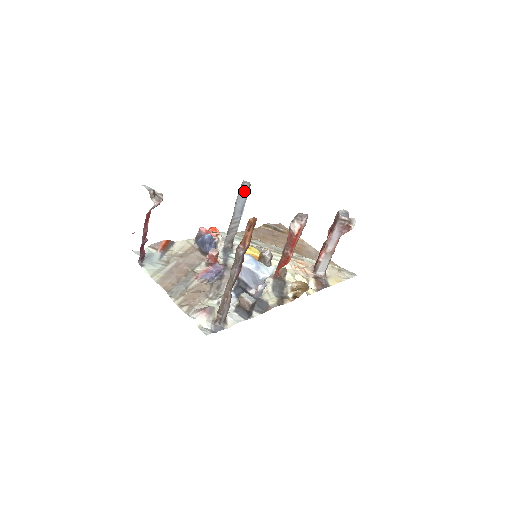
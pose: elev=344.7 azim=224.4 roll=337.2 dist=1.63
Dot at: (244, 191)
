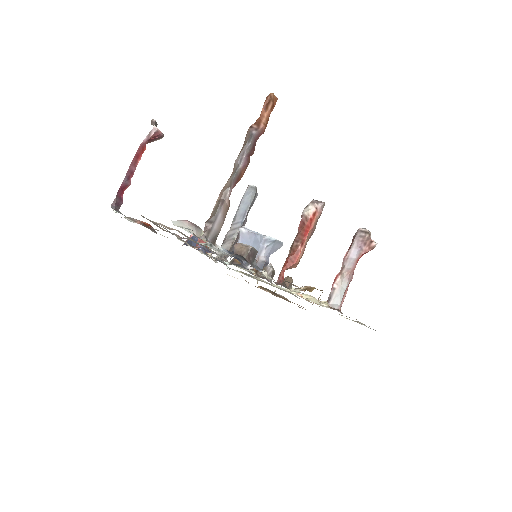
Dot at: (251, 191)
